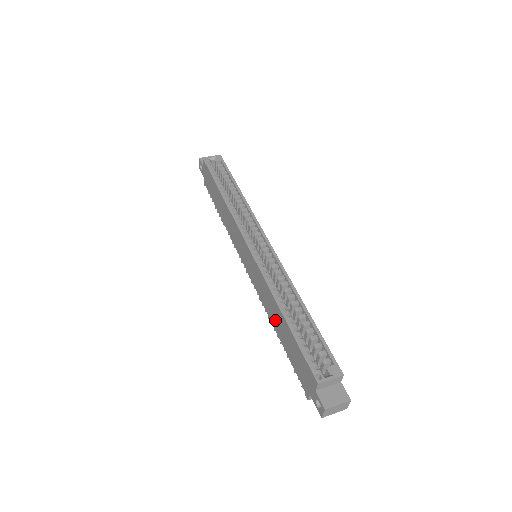
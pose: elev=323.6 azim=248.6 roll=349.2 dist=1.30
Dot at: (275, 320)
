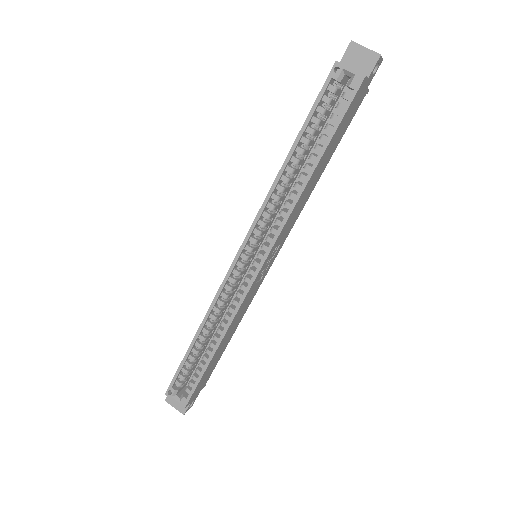
Dot at: occluded
